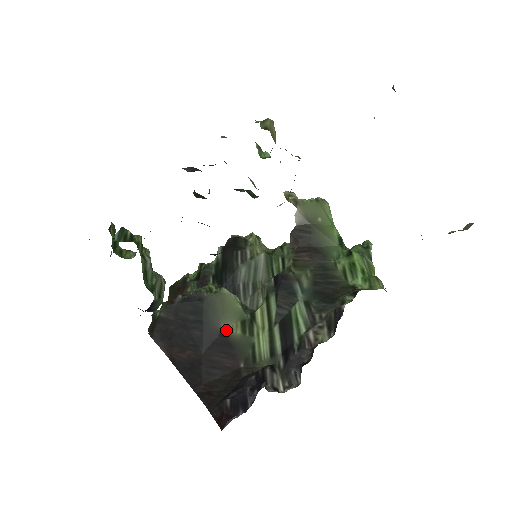
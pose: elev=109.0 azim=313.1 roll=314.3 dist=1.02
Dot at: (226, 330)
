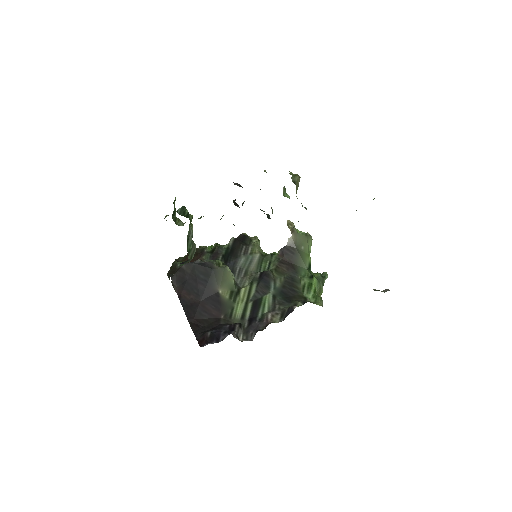
Dot at: (220, 293)
